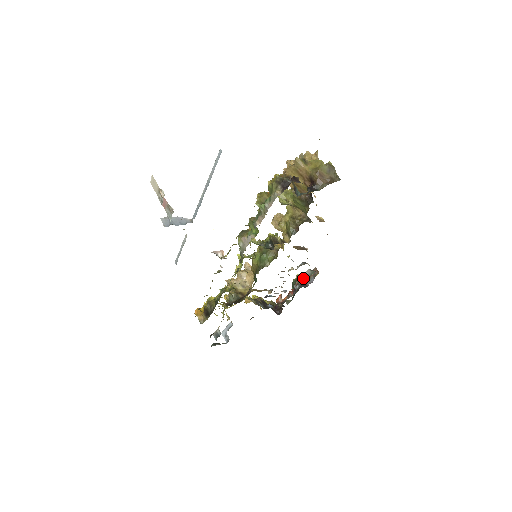
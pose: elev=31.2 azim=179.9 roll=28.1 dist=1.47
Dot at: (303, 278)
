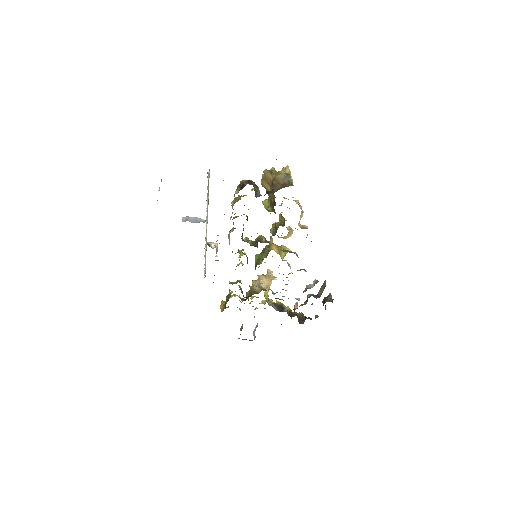
Dot at: (309, 287)
